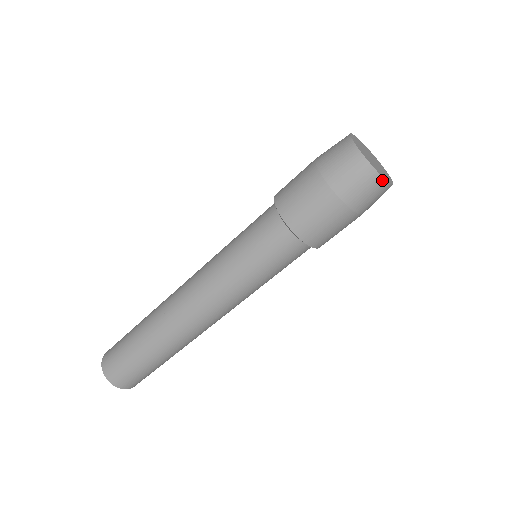
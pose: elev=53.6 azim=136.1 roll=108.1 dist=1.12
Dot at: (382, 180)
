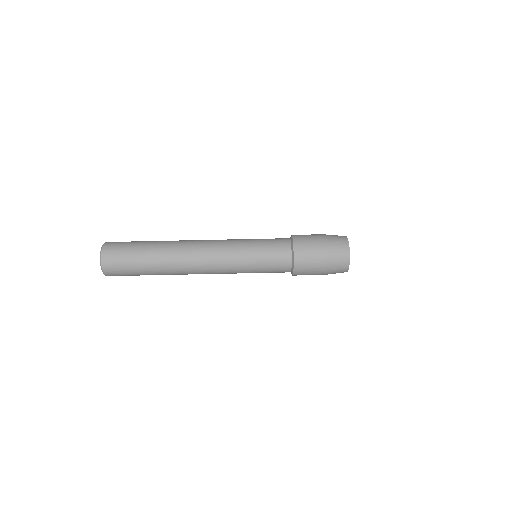
Dot at: (348, 266)
